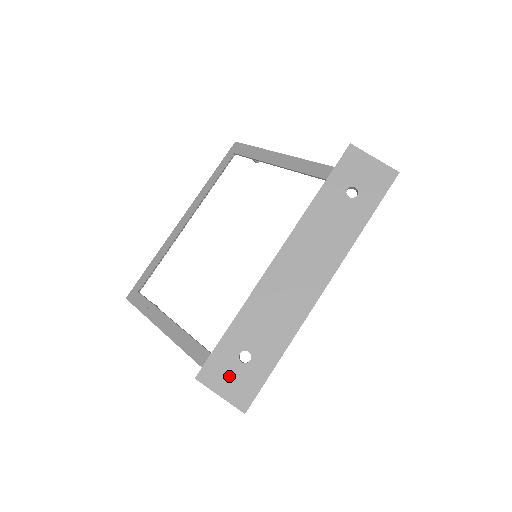
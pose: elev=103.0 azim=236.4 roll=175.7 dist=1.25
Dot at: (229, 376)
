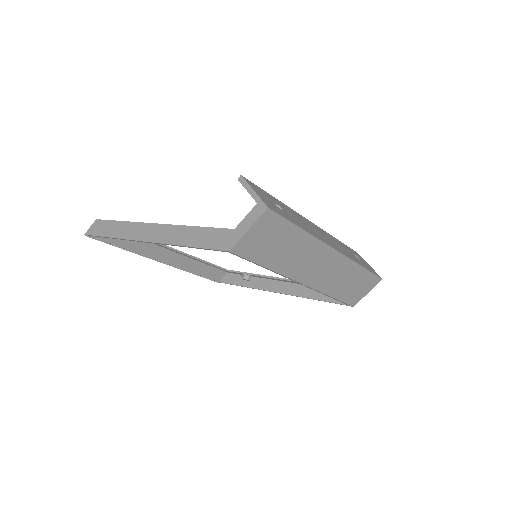
Dot at: (265, 197)
